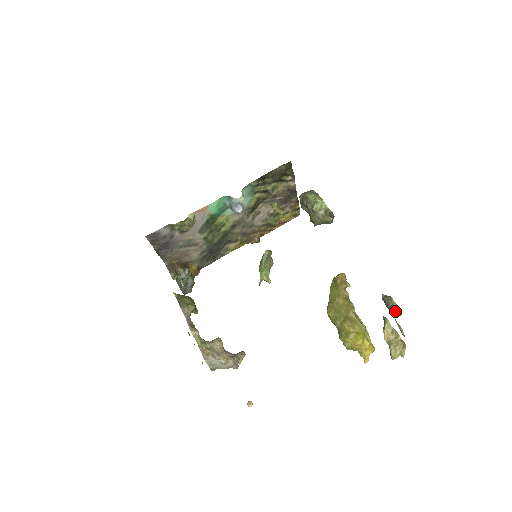
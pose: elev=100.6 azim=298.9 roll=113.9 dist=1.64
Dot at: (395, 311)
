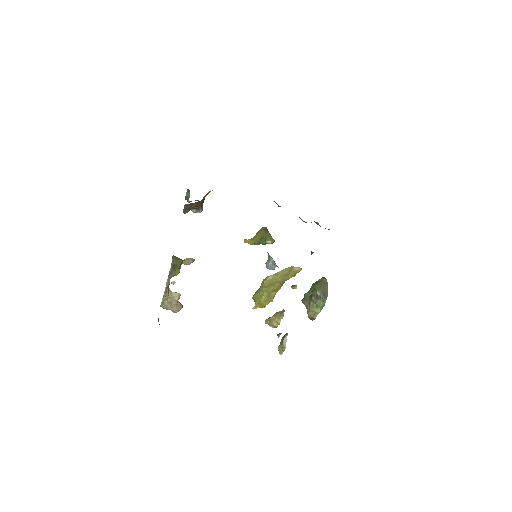
Dot at: (279, 352)
